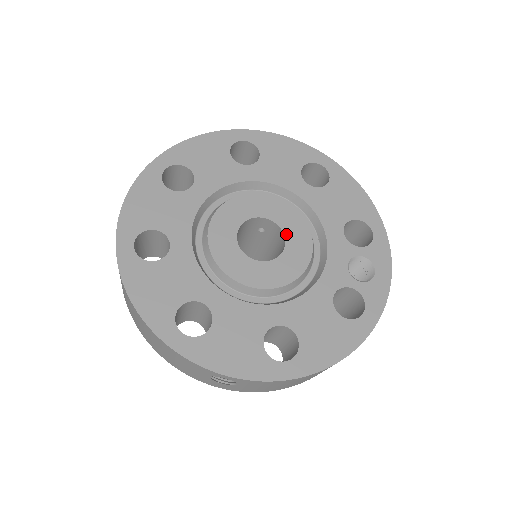
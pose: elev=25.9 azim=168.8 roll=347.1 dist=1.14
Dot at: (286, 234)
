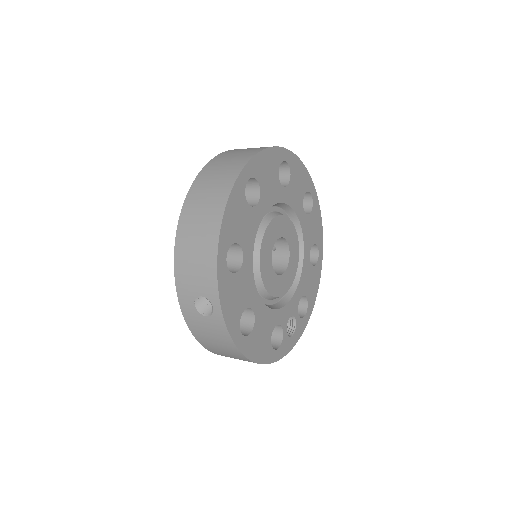
Dot at: (288, 268)
